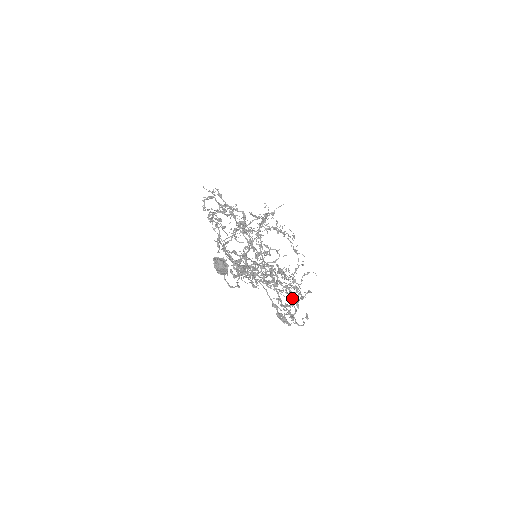
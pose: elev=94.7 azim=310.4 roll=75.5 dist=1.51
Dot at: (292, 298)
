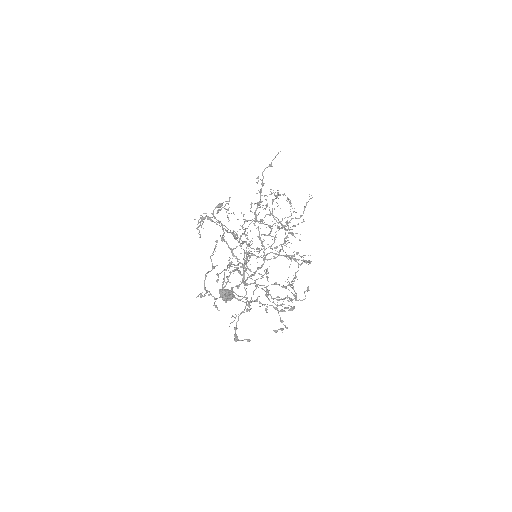
Dot at: (292, 284)
